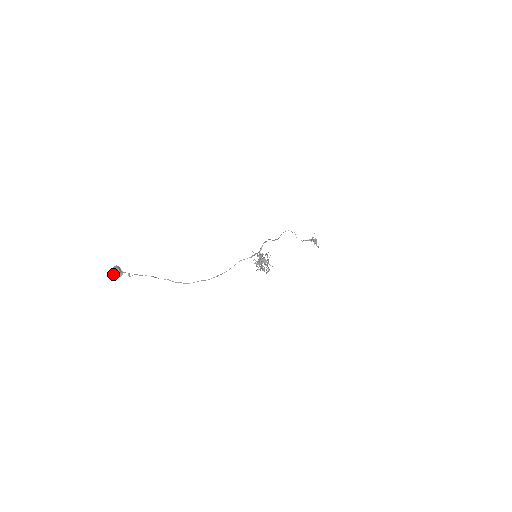
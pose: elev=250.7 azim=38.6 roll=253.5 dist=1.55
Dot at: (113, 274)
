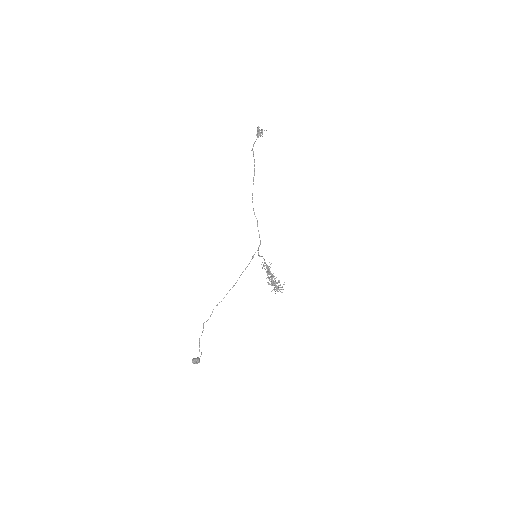
Dot at: (194, 363)
